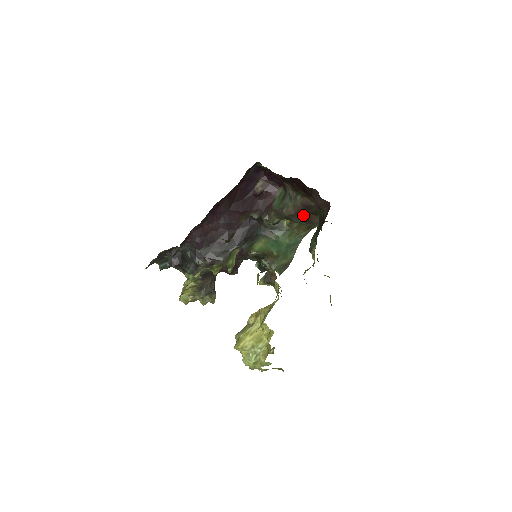
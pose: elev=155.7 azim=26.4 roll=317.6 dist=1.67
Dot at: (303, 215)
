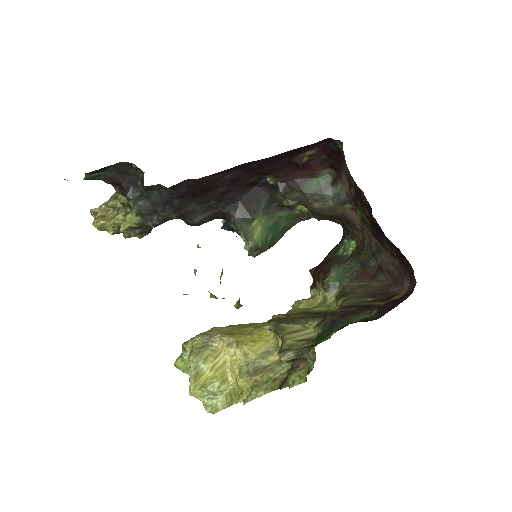
Dot at: (332, 219)
